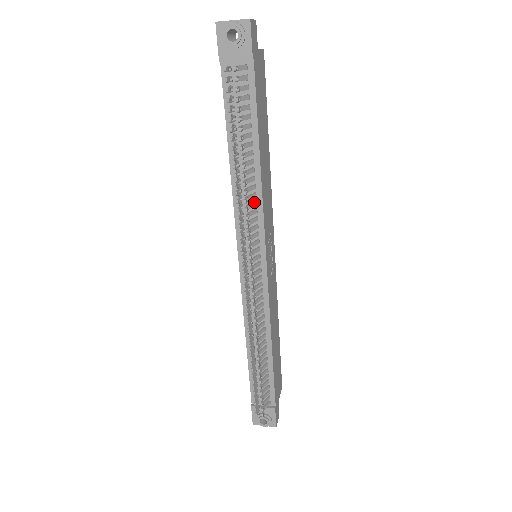
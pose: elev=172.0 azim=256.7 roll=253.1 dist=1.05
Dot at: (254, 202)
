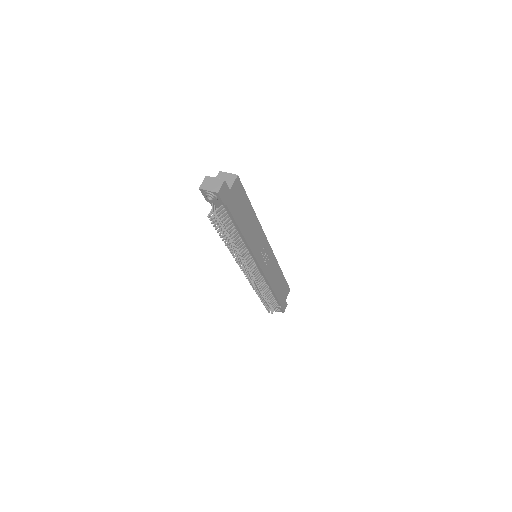
Dot at: (245, 249)
